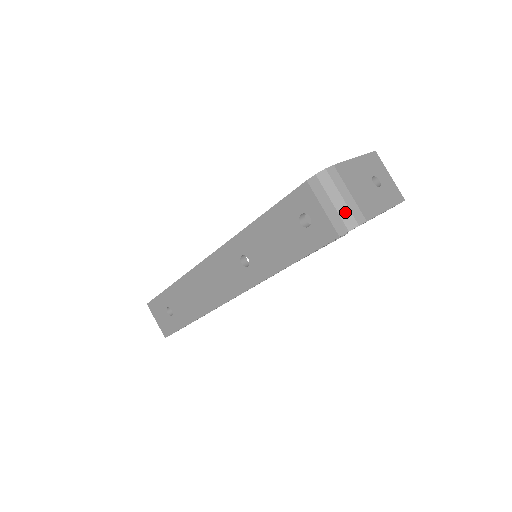
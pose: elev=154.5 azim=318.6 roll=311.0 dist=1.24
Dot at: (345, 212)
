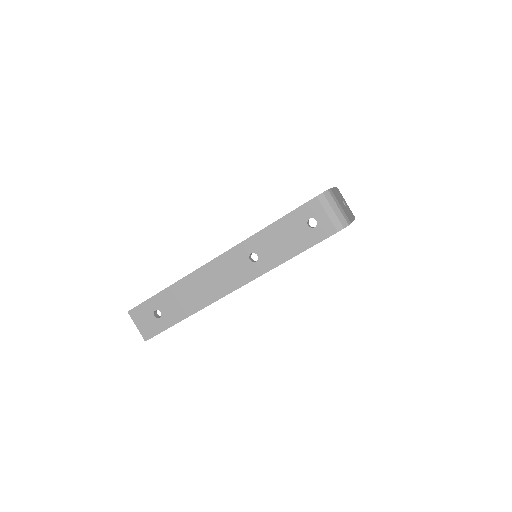
Dot at: (341, 217)
